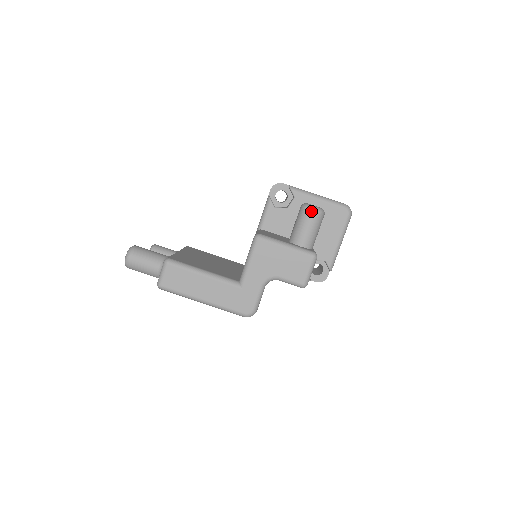
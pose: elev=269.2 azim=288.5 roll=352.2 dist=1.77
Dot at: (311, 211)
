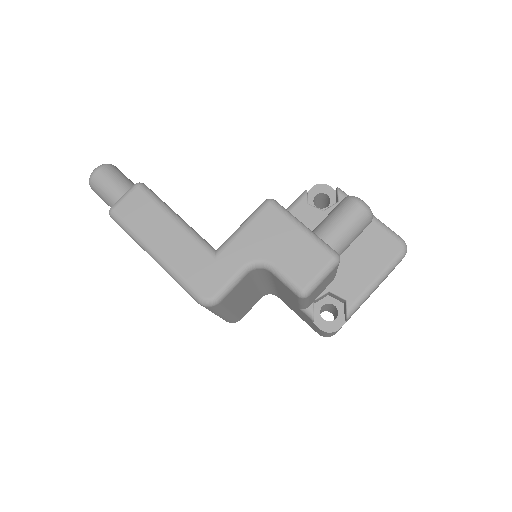
Dot at: (356, 203)
